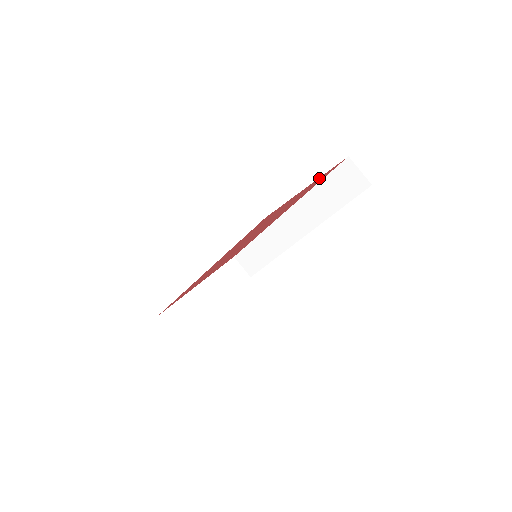
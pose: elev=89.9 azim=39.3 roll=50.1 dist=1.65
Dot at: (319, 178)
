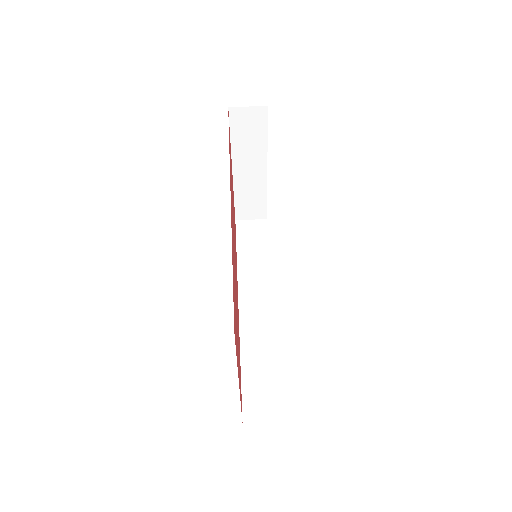
Dot at: (233, 192)
